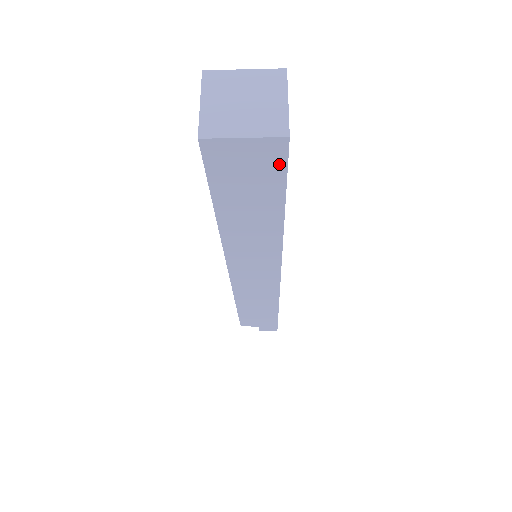
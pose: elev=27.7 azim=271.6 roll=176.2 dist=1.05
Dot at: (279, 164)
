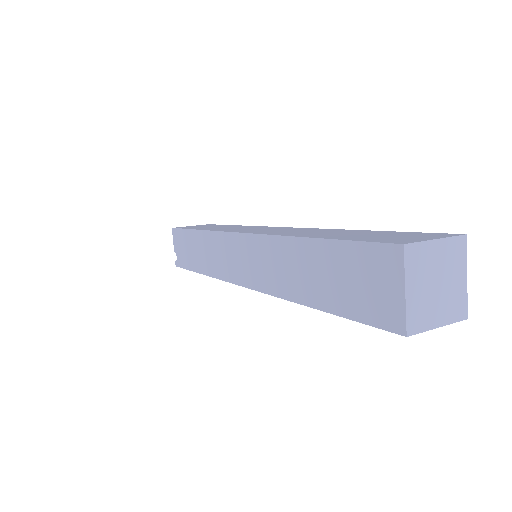
Dot at: occluded
